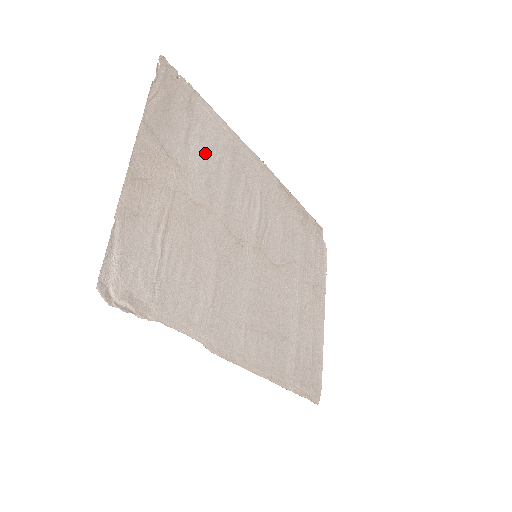
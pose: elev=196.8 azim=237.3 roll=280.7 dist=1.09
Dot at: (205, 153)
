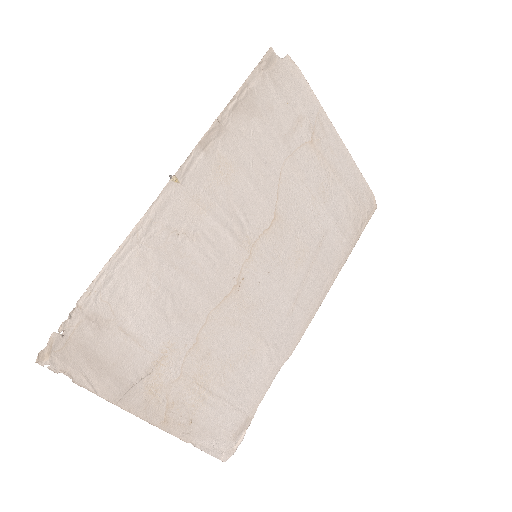
Dot at: (152, 312)
